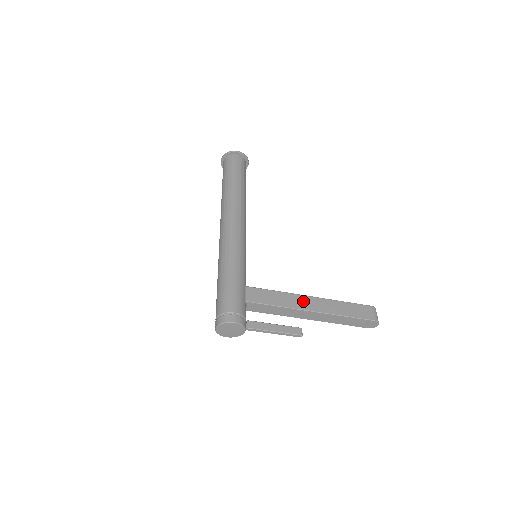
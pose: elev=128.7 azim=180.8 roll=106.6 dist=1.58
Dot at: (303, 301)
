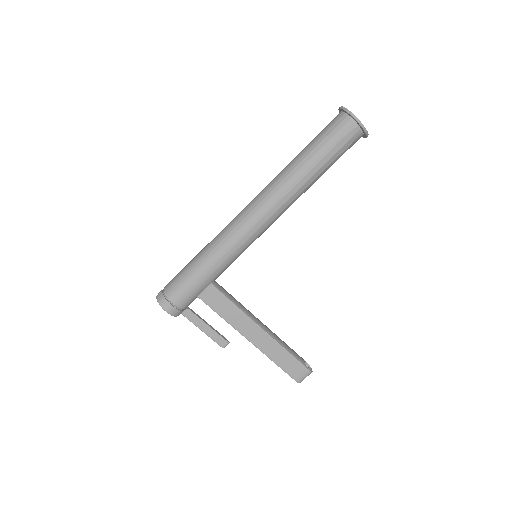
Dot at: (250, 328)
